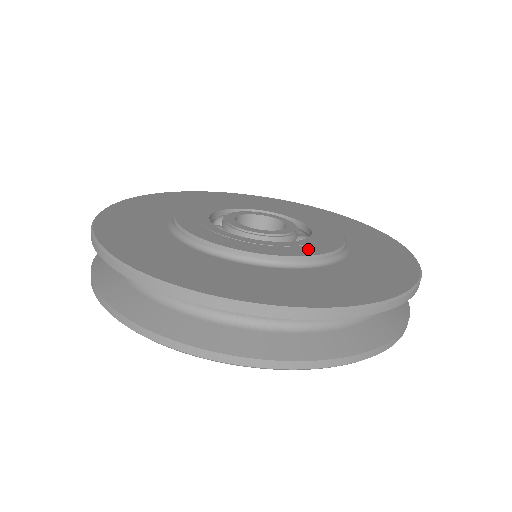
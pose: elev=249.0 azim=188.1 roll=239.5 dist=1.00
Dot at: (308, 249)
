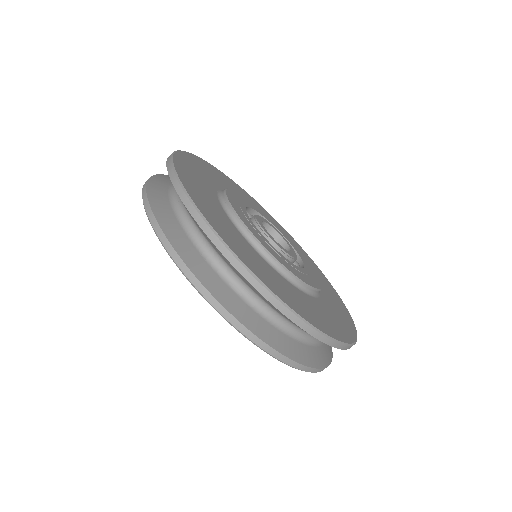
Dot at: (309, 279)
